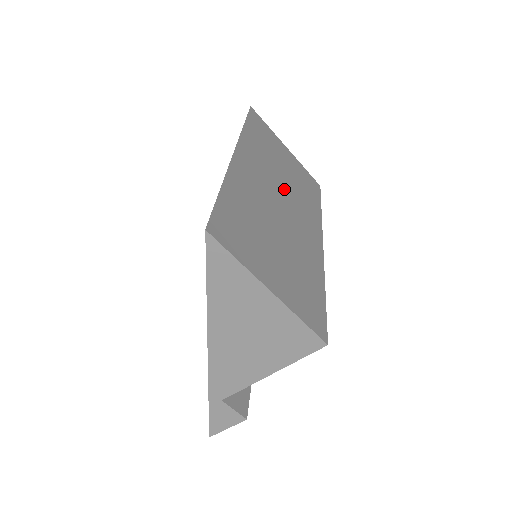
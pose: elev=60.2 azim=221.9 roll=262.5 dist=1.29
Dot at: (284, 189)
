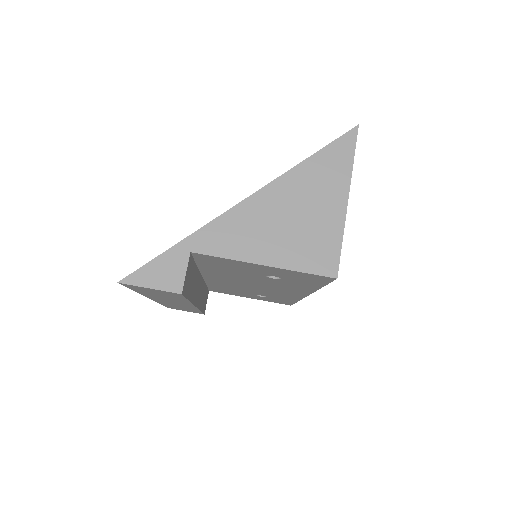
Dot at: occluded
